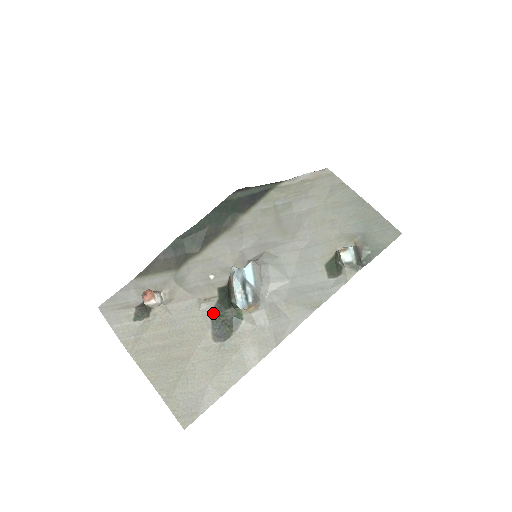
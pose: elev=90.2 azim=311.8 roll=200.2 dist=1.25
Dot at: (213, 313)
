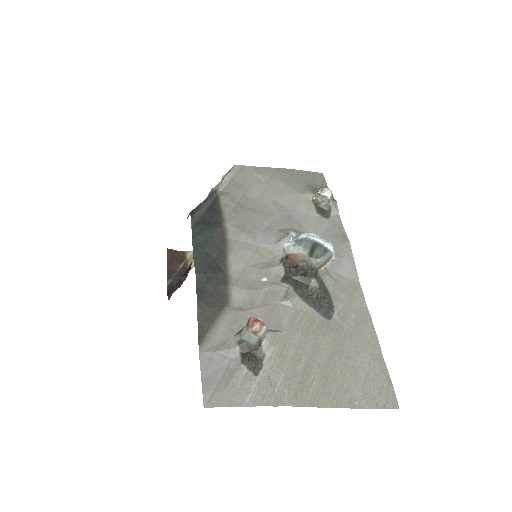
Dot at: (304, 299)
